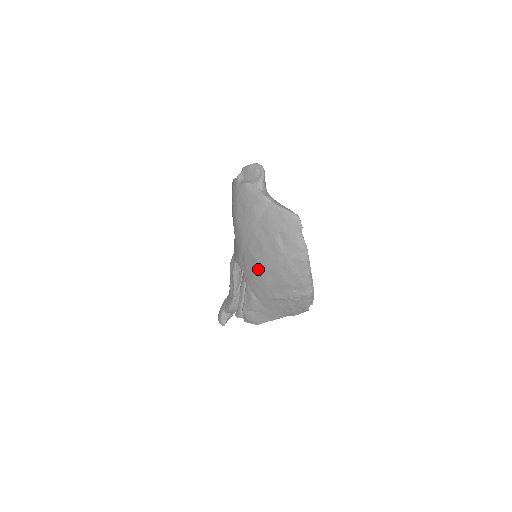
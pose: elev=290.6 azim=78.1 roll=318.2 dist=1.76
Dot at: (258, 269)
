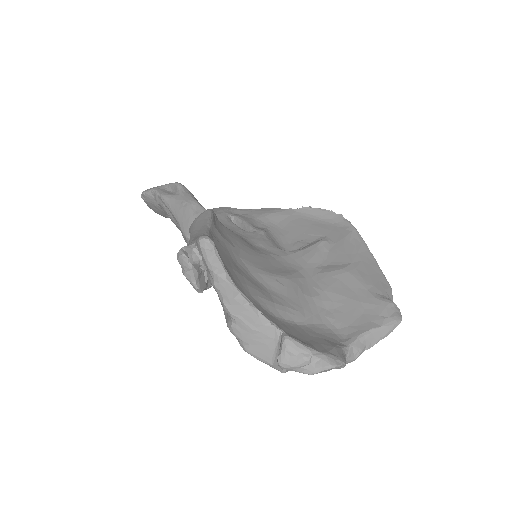
Dot at: occluded
